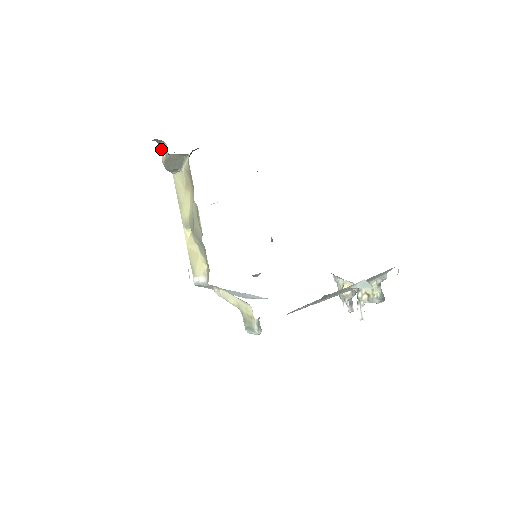
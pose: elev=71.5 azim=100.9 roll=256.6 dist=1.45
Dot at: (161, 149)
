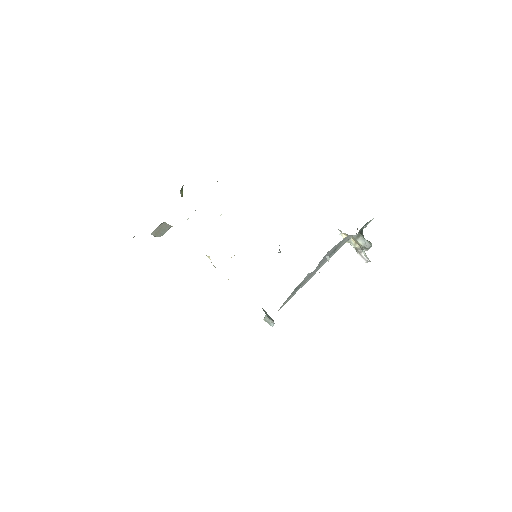
Dot at: occluded
